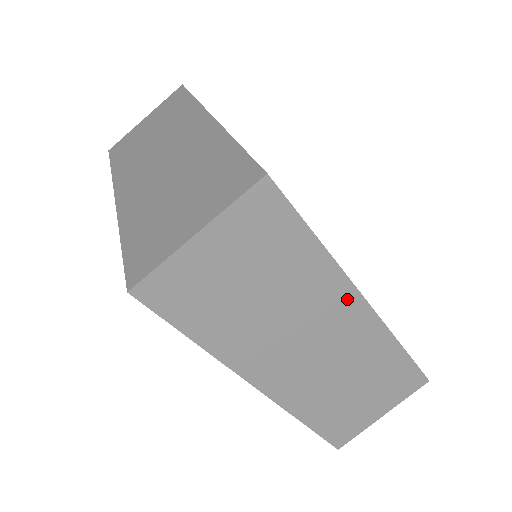
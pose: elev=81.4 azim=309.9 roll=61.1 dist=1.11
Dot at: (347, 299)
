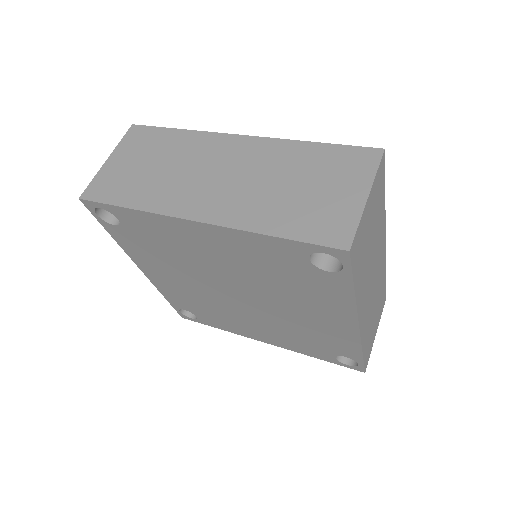
Dot at: (224, 141)
